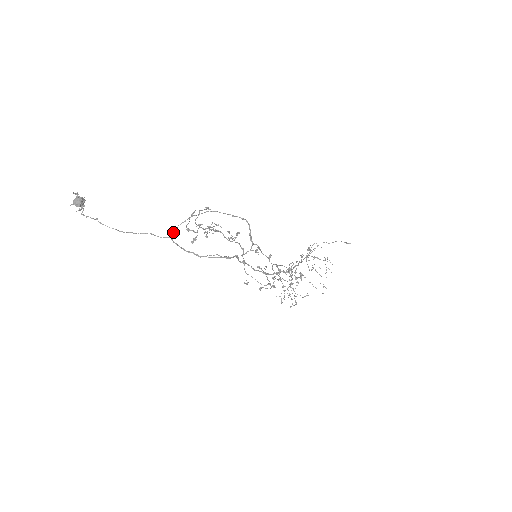
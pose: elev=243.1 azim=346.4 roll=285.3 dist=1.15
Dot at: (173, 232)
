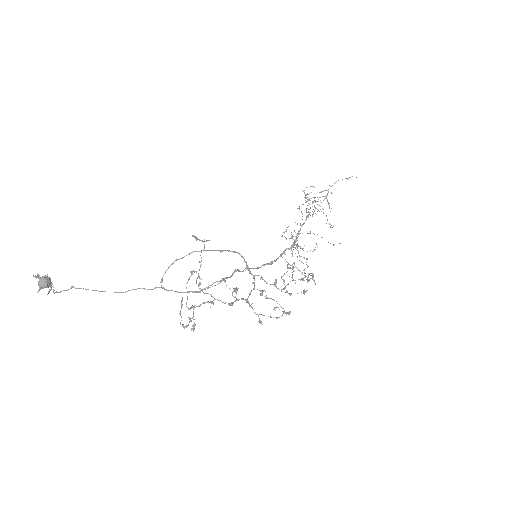
Dot at: (161, 282)
